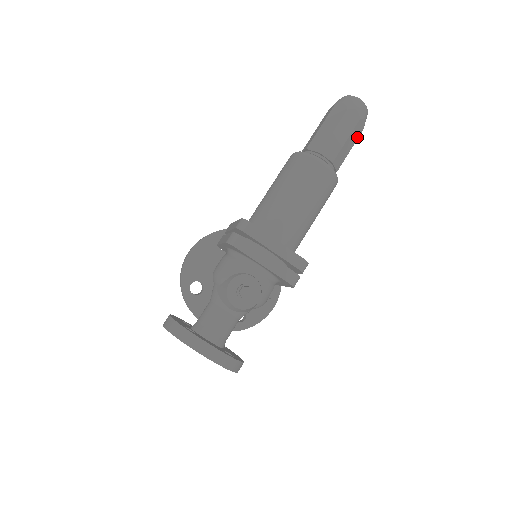
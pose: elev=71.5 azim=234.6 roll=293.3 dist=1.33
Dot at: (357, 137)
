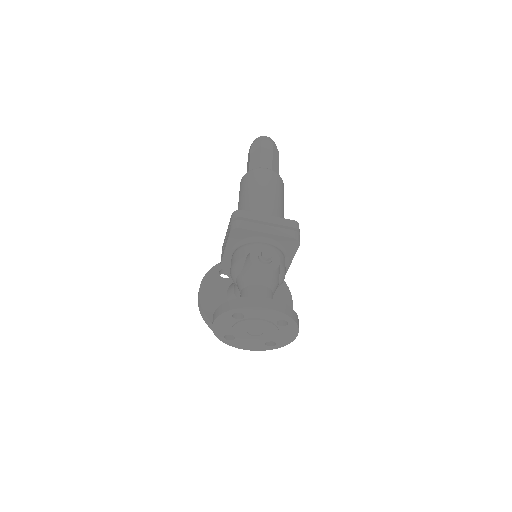
Dot at: (278, 157)
